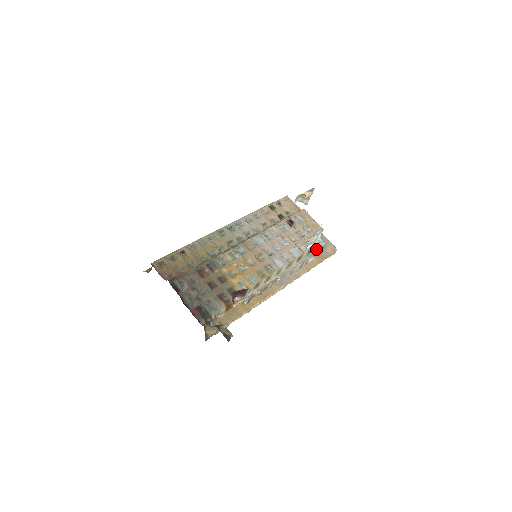
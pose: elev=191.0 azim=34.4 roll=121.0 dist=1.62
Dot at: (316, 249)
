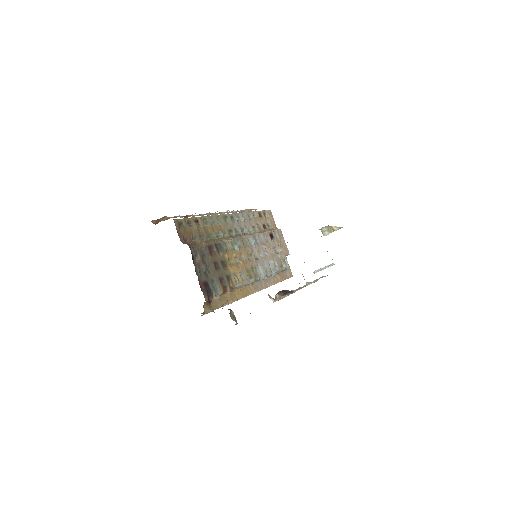
Dot at: occluded
